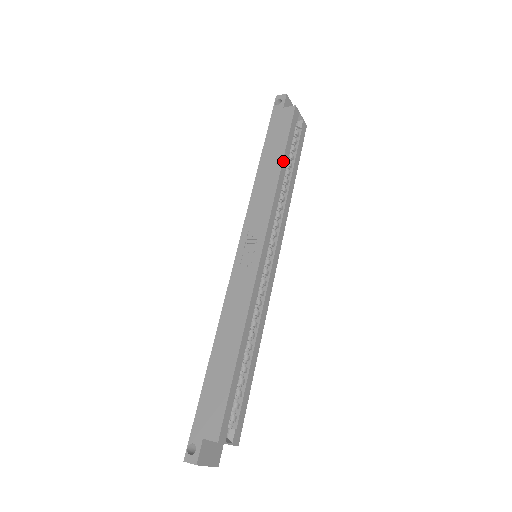
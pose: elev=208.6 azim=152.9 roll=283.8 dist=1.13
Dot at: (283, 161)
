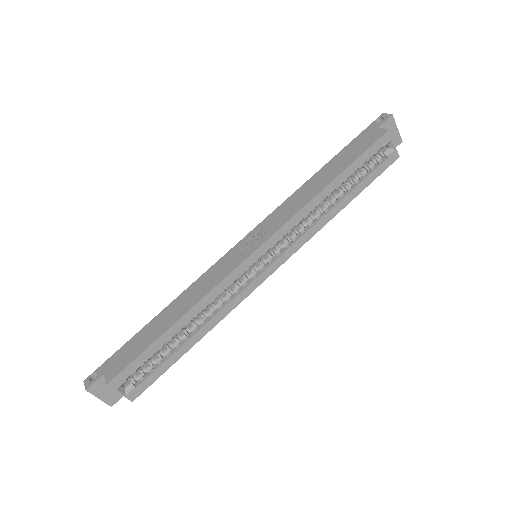
Dot at: (335, 180)
